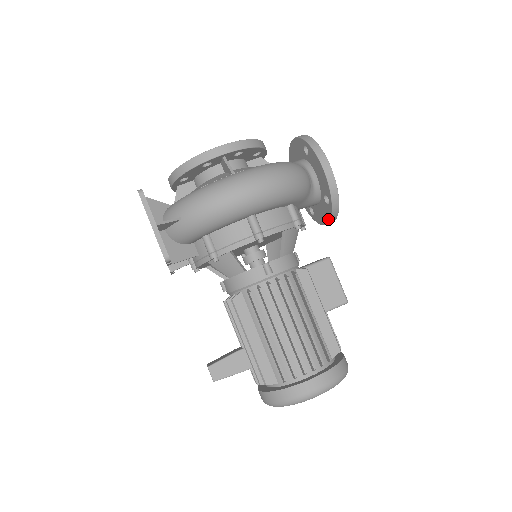
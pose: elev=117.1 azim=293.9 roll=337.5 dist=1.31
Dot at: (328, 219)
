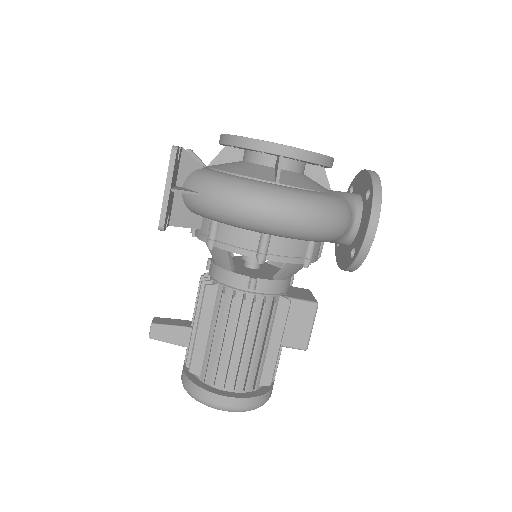
Dot at: (343, 267)
